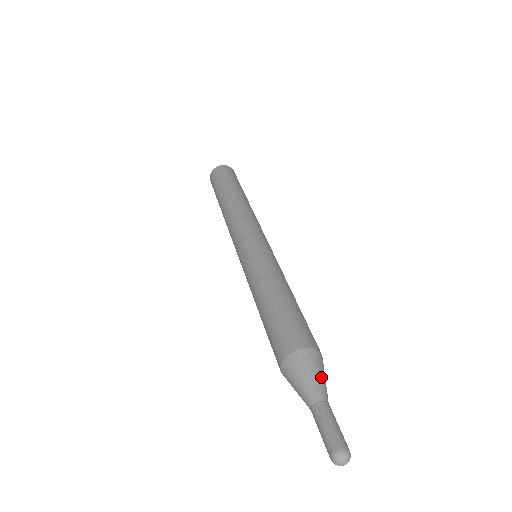
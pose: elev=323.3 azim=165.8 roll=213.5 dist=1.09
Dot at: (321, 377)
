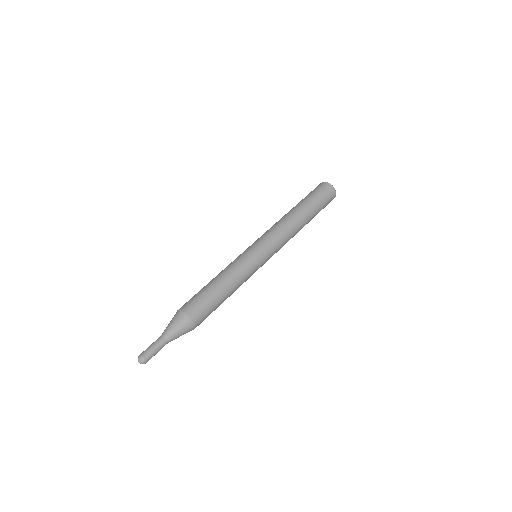
Dot at: (179, 334)
